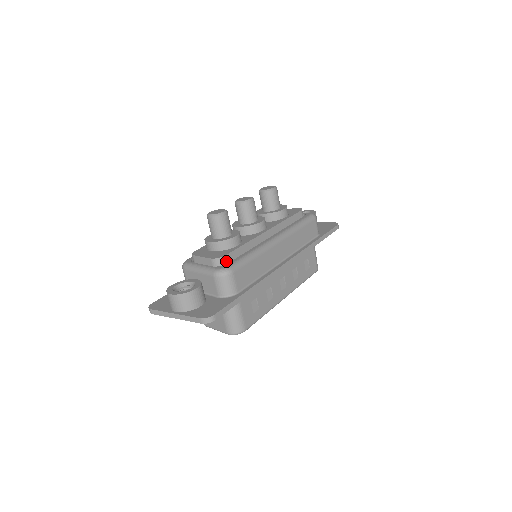
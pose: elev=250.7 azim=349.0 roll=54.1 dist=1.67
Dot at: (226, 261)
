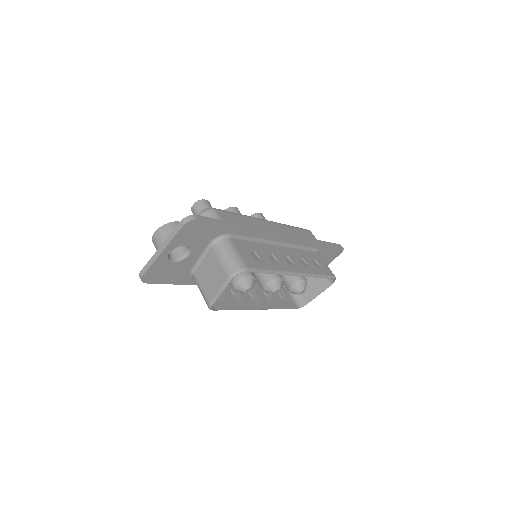
Dot at: occluded
